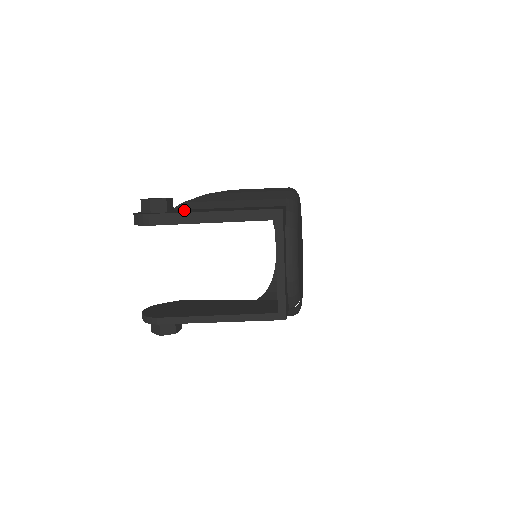
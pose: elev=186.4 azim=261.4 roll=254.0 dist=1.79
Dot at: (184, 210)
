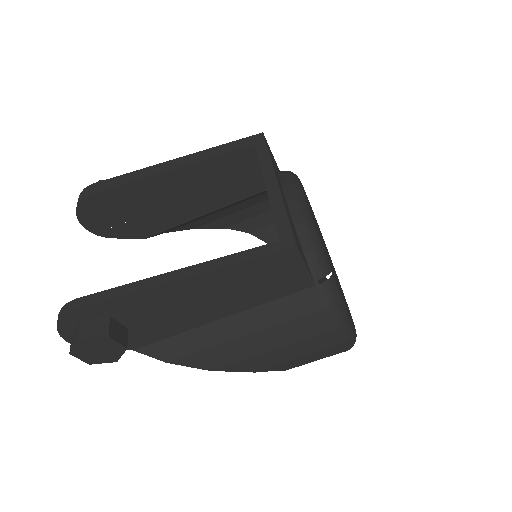
Dot at: occluded
